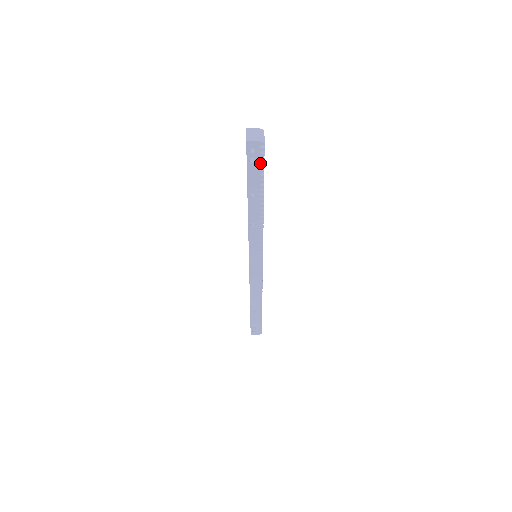
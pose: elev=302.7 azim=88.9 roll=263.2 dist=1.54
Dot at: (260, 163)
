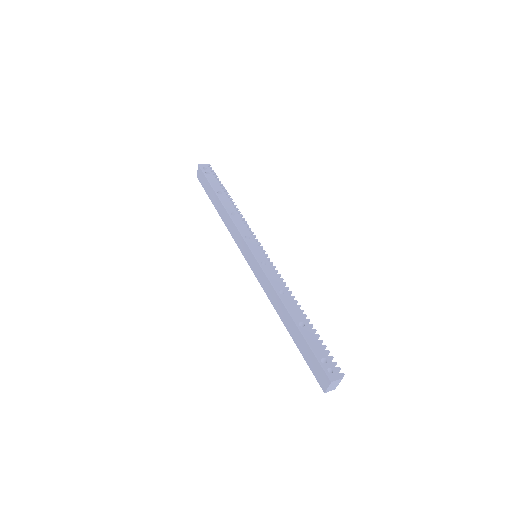
Dot at: (214, 176)
